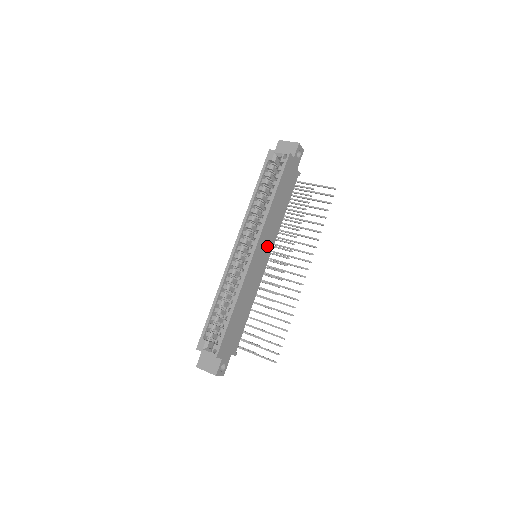
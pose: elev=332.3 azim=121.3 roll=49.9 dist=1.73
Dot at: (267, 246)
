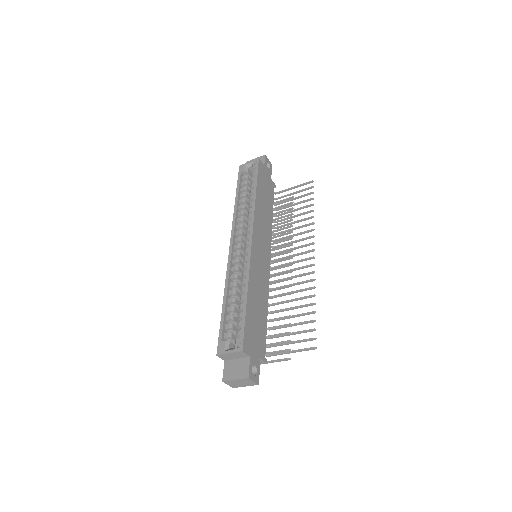
Dot at: (264, 242)
